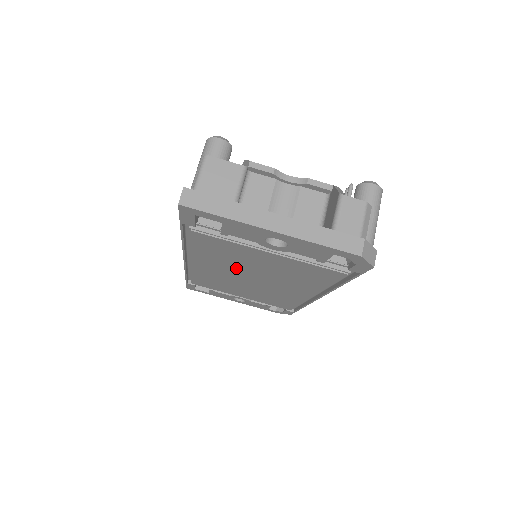
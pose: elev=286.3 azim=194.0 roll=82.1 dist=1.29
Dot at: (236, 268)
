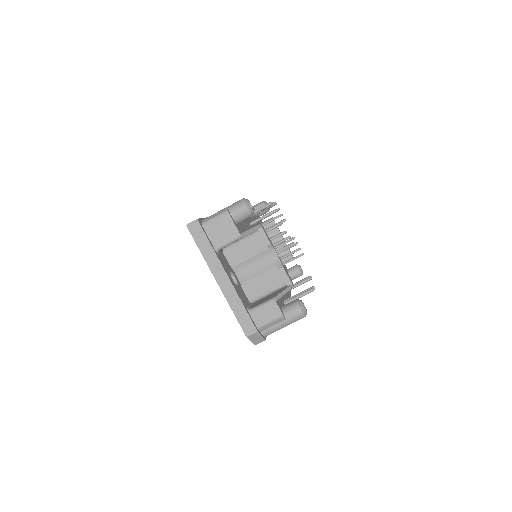
Dot at: occluded
